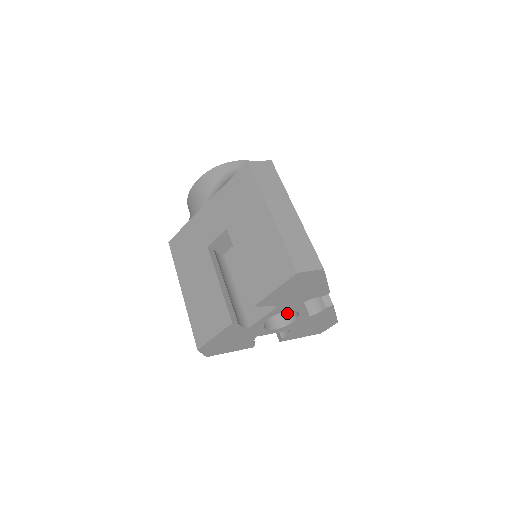
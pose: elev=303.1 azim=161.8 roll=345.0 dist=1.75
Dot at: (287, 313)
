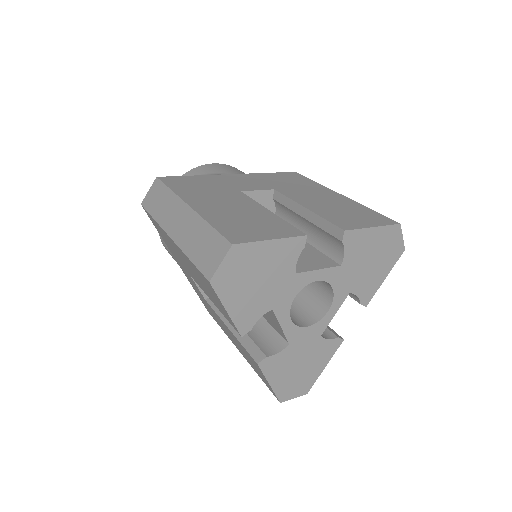
Dot at: (297, 317)
